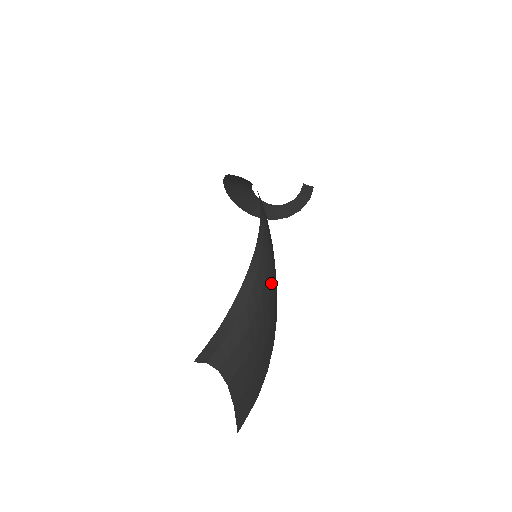
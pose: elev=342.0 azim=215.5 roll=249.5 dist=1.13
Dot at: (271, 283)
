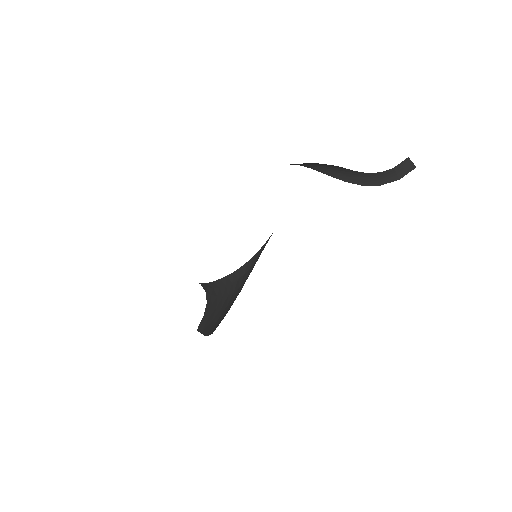
Dot at: (235, 299)
